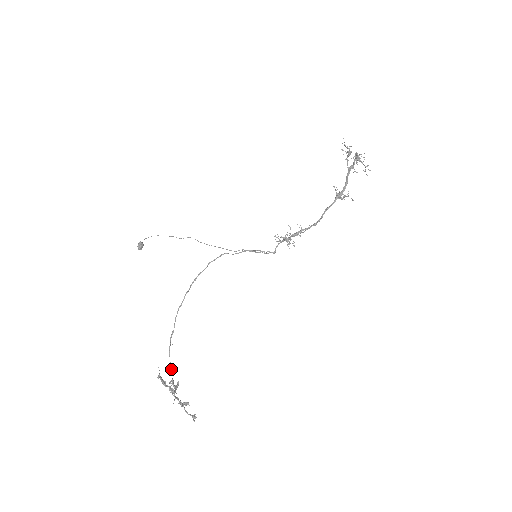
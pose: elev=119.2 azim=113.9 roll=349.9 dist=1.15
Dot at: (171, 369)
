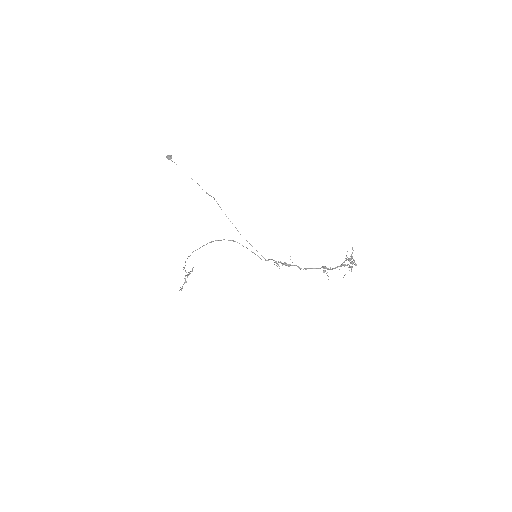
Dot at: occluded
